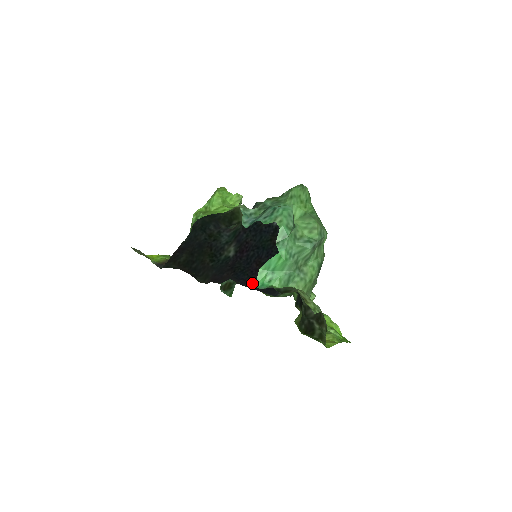
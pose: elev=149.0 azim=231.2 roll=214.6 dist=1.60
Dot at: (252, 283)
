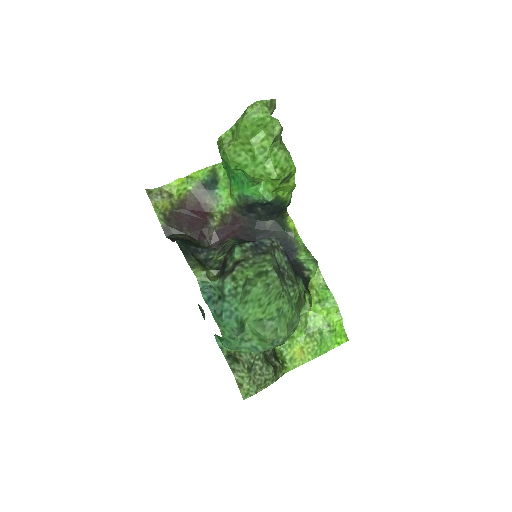
Dot at: occluded
